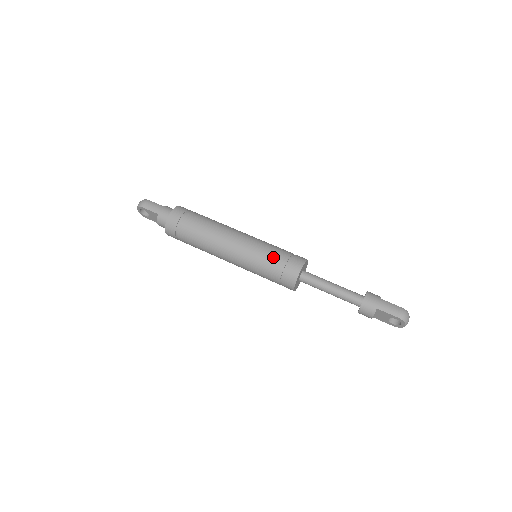
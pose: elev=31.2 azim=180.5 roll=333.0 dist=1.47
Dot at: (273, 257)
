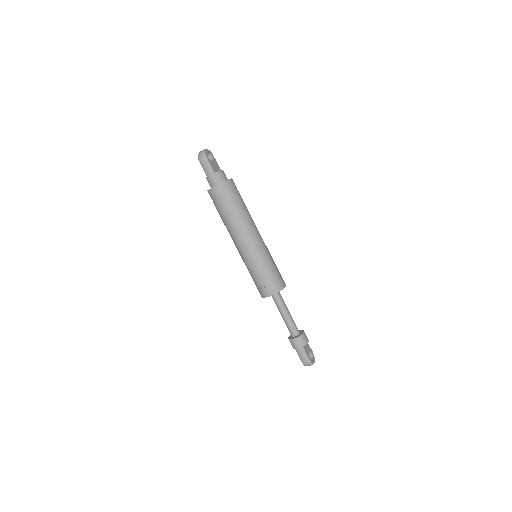
Dot at: (257, 276)
